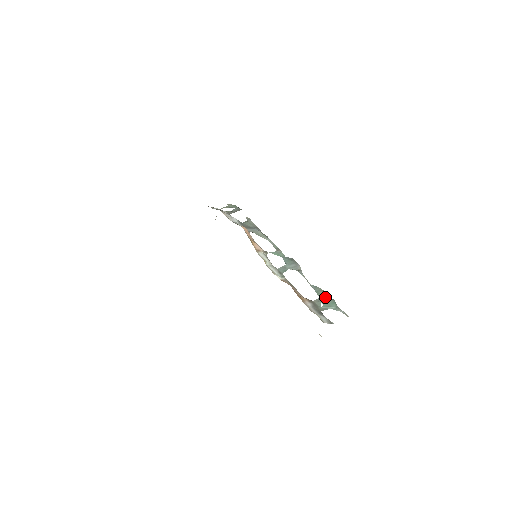
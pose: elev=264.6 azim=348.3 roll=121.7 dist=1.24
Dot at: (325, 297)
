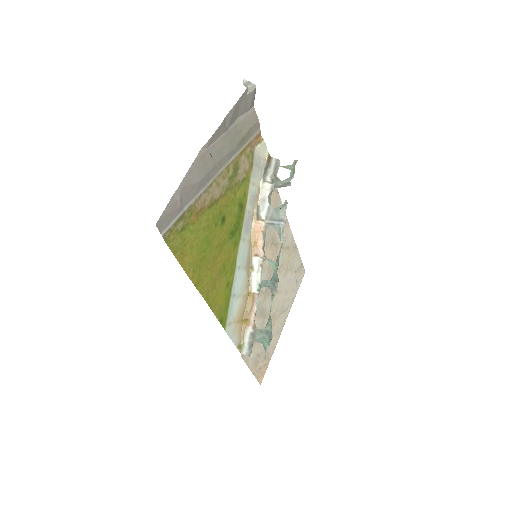
Dot at: (268, 332)
